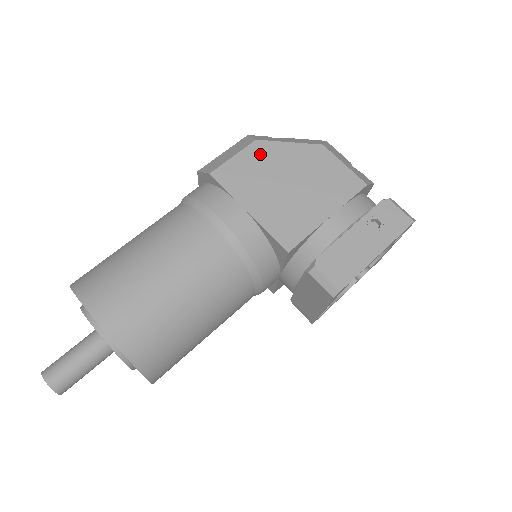
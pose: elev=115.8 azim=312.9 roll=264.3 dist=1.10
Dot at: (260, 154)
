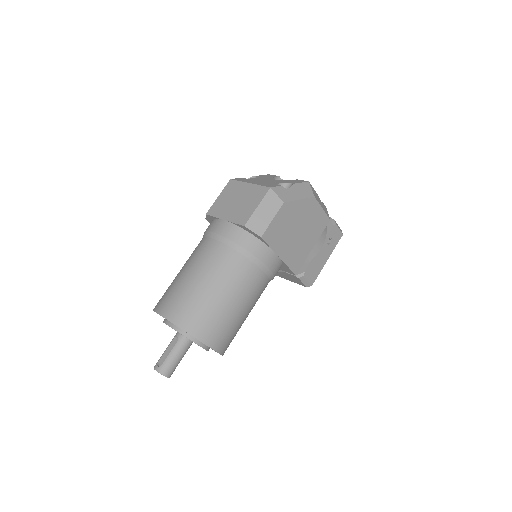
Dot at: (286, 214)
